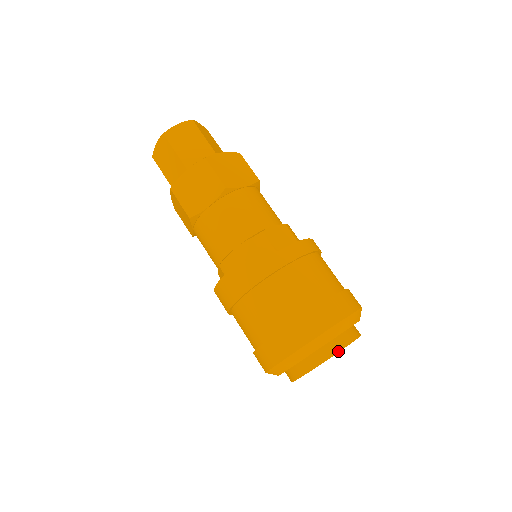
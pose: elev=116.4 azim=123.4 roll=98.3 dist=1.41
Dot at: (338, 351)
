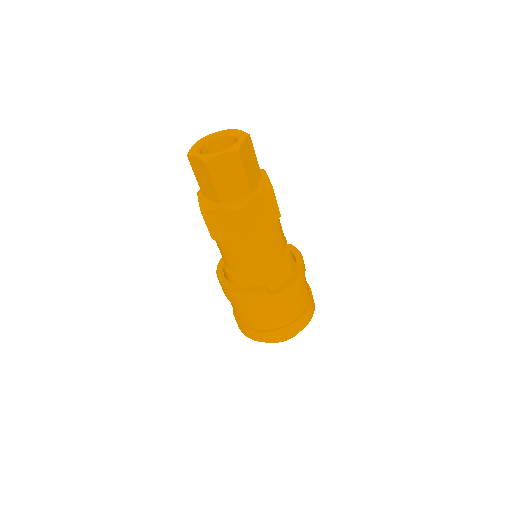
Dot at: occluded
